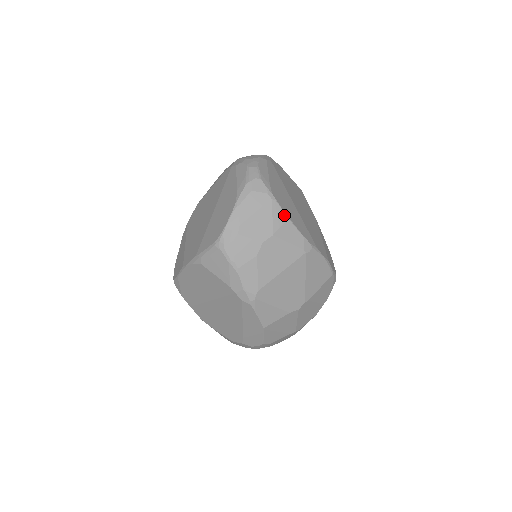
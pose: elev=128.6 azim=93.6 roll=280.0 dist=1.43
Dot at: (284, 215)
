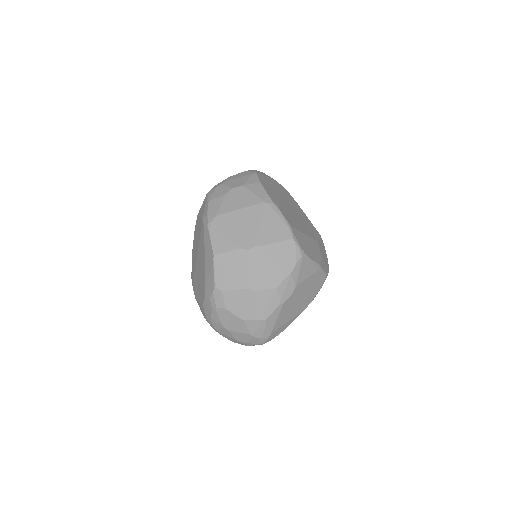
Dot at: (258, 180)
